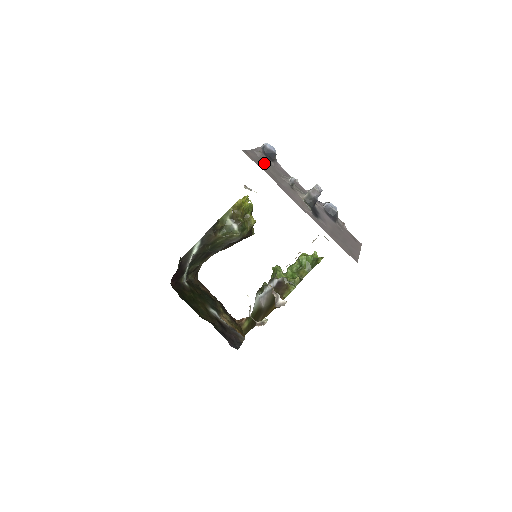
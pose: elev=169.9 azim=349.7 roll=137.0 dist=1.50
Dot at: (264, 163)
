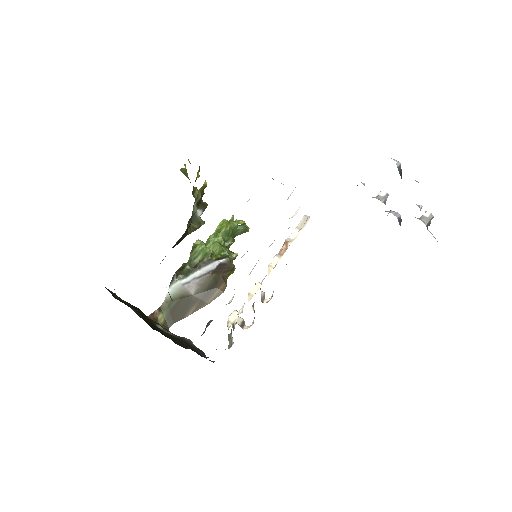
Dot at: occluded
